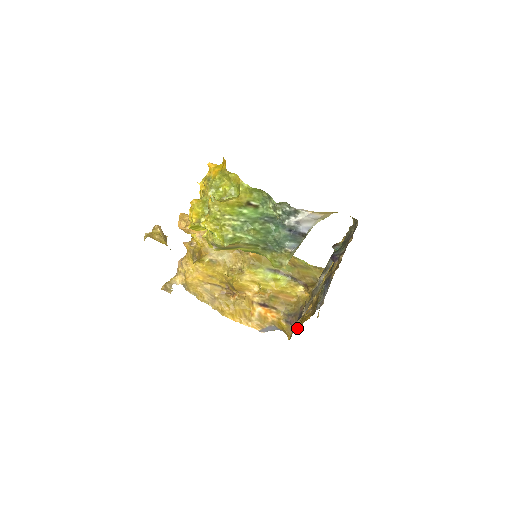
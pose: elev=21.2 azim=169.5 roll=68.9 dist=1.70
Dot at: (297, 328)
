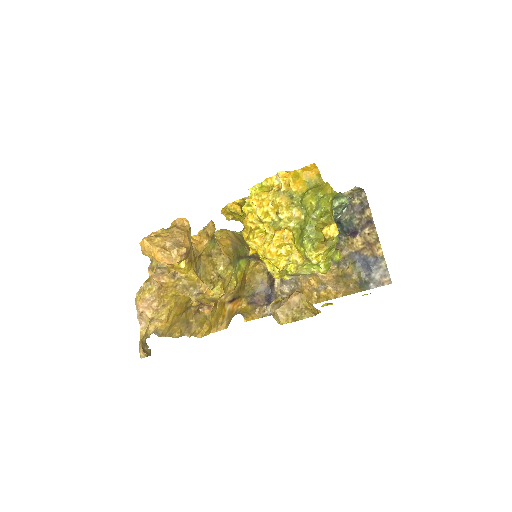
Dot at: occluded
